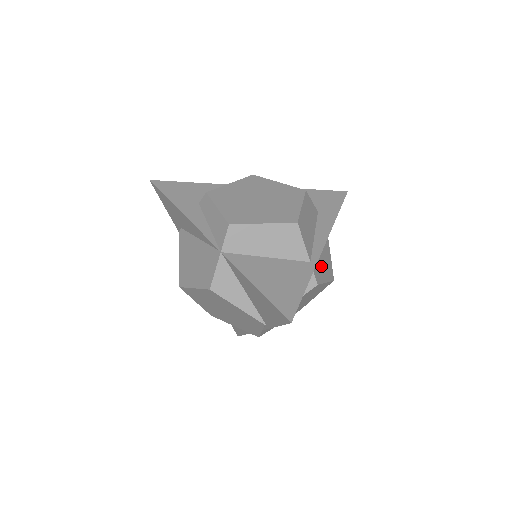
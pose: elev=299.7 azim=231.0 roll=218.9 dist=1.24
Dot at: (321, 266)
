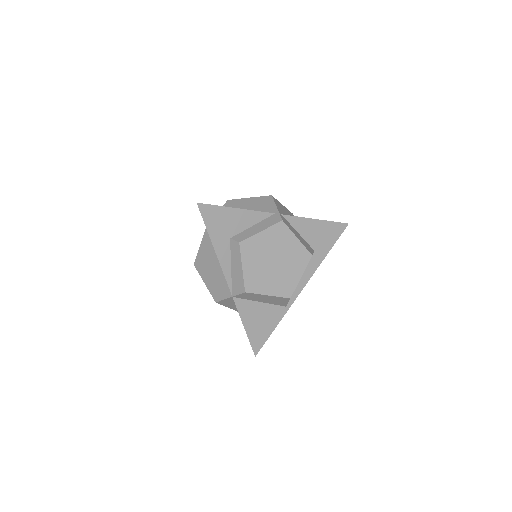
Dot at: occluded
